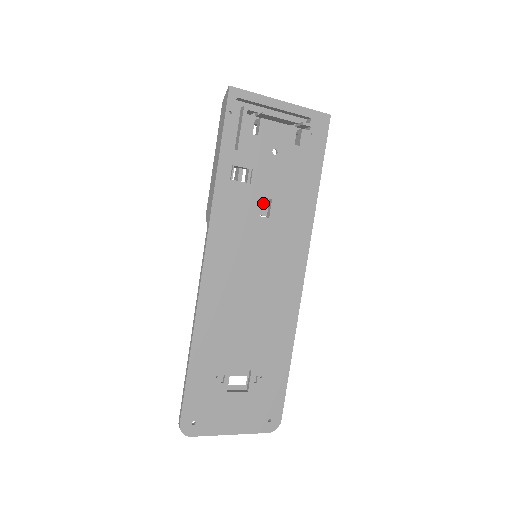
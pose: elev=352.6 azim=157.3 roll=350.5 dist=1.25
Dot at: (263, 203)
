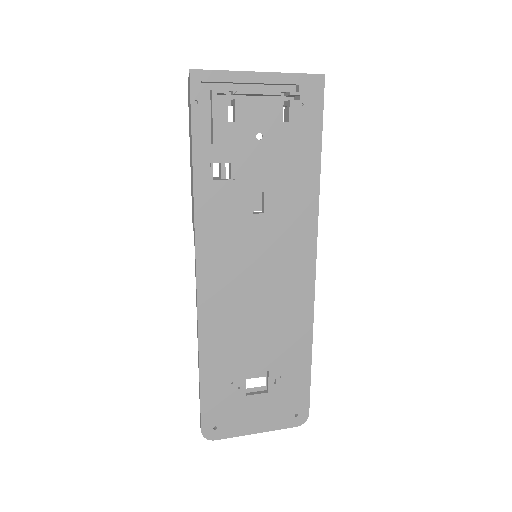
Dot at: (255, 197)
